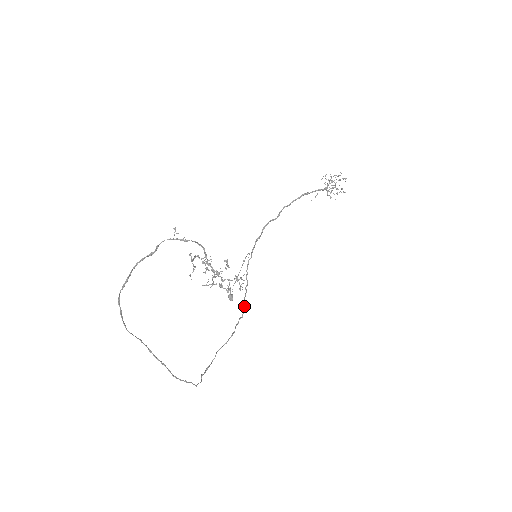
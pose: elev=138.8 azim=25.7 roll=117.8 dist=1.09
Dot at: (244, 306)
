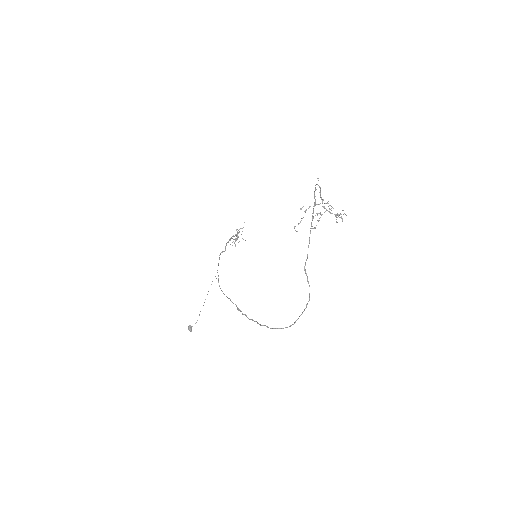
Dot at: (238, 308)
